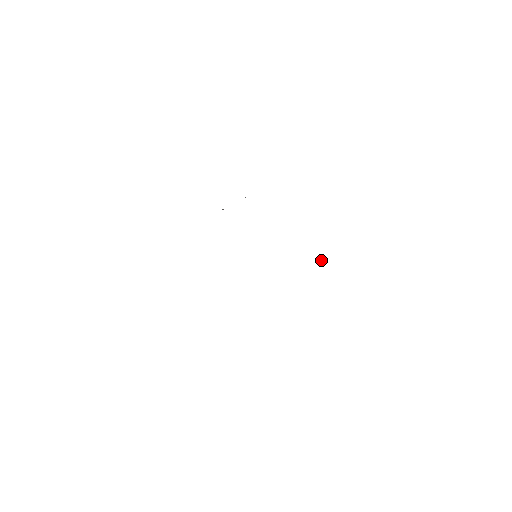
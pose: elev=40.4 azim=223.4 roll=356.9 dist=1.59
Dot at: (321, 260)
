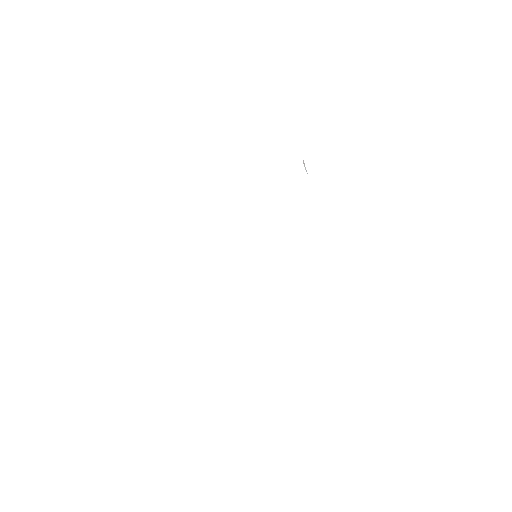
Dot at: occluded
